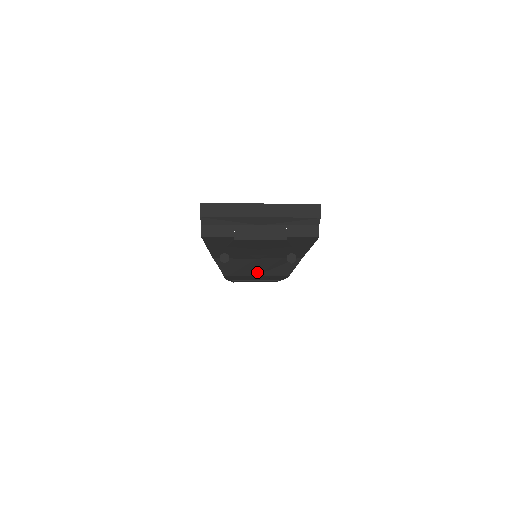
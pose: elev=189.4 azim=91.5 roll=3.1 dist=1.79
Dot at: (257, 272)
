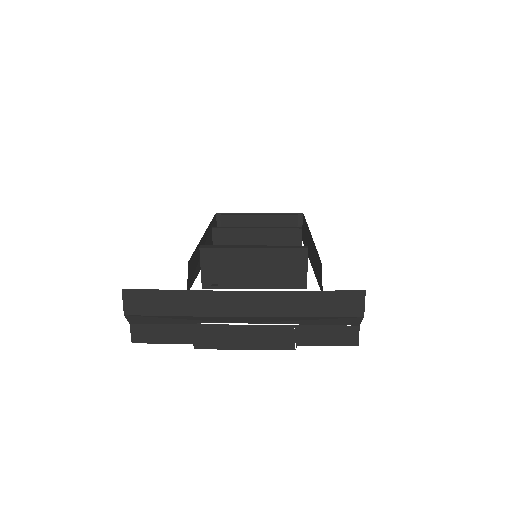
Dot at: occluded
